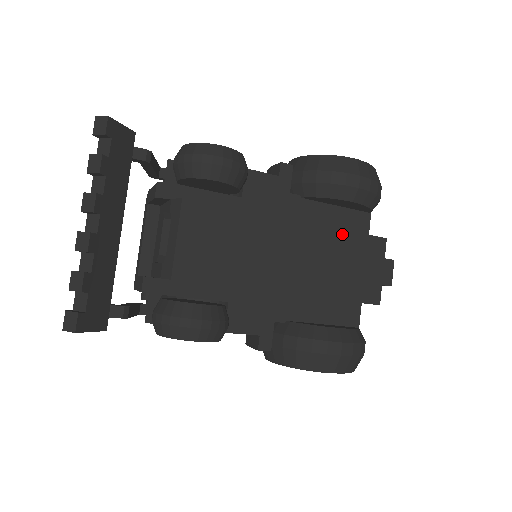
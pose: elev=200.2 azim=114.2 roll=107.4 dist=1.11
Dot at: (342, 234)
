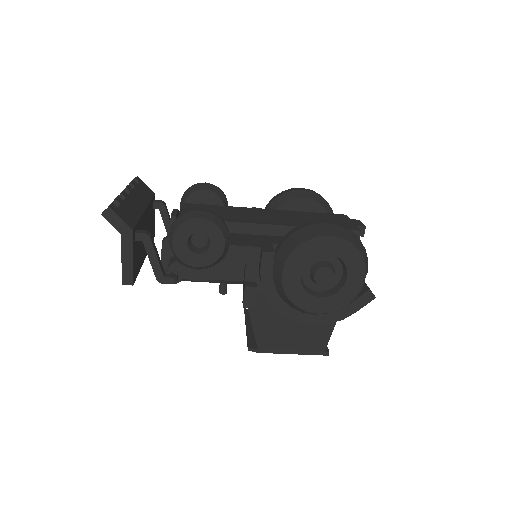
Dot at: (307, 213)
